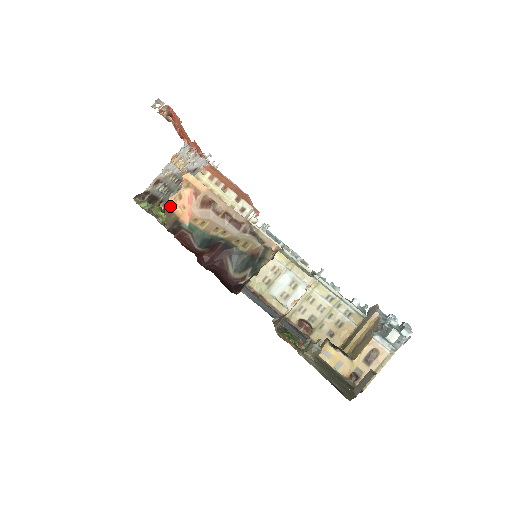
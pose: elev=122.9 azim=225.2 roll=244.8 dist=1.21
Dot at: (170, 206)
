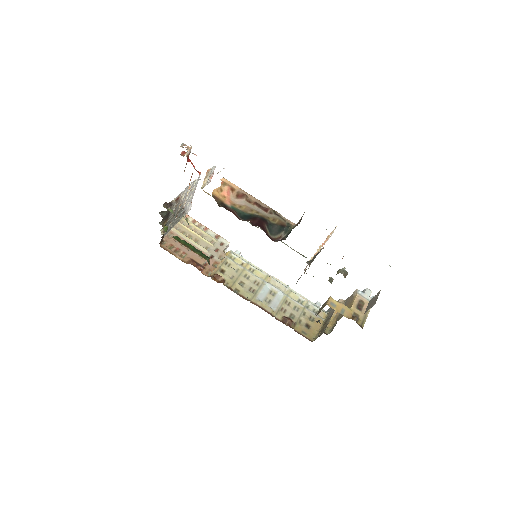
Dot at: (215, 195)
